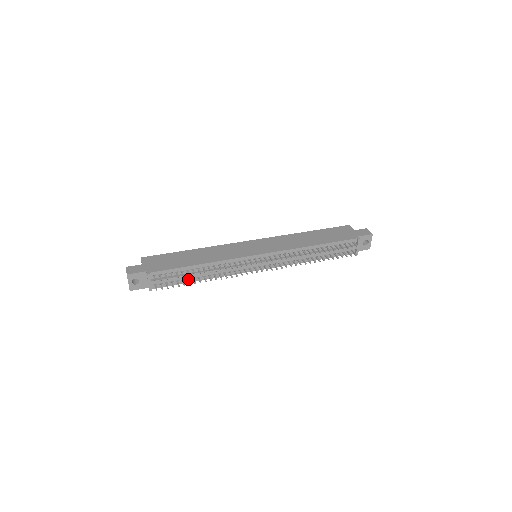
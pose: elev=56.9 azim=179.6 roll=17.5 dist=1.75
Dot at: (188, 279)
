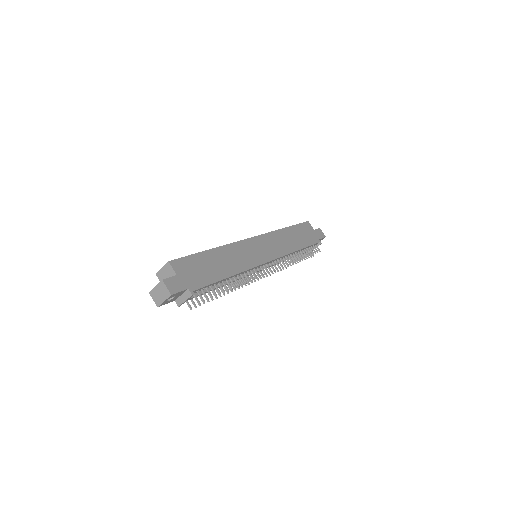
Dot at: occluded
